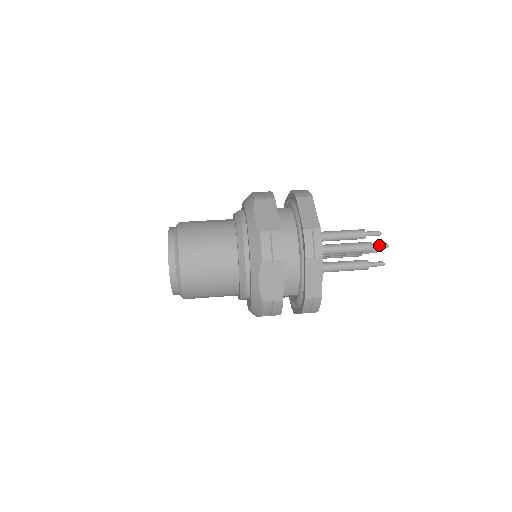
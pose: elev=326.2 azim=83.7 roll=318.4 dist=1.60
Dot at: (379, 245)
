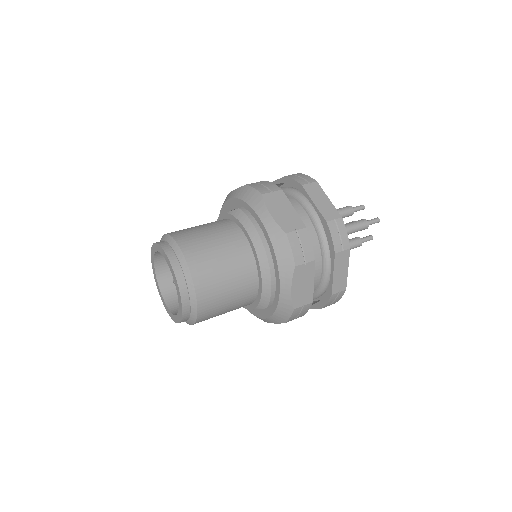
Dot at: (372, 221)
